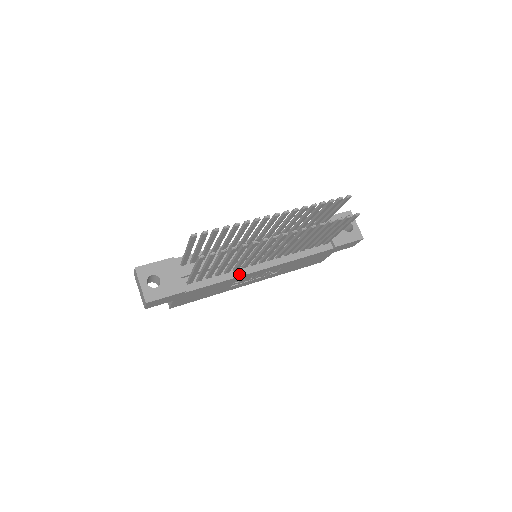
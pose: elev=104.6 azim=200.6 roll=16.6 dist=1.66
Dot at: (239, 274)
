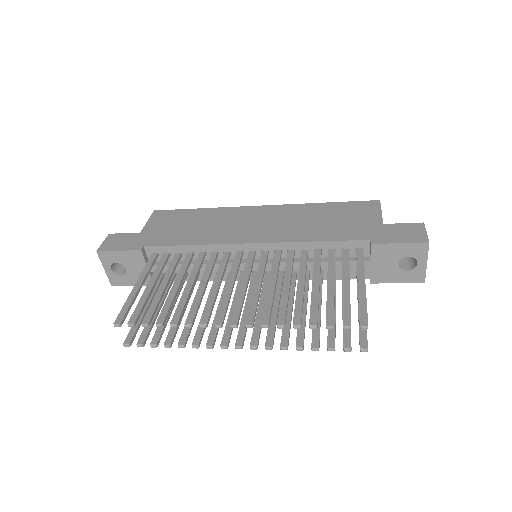
Dot at: (223, 278)
